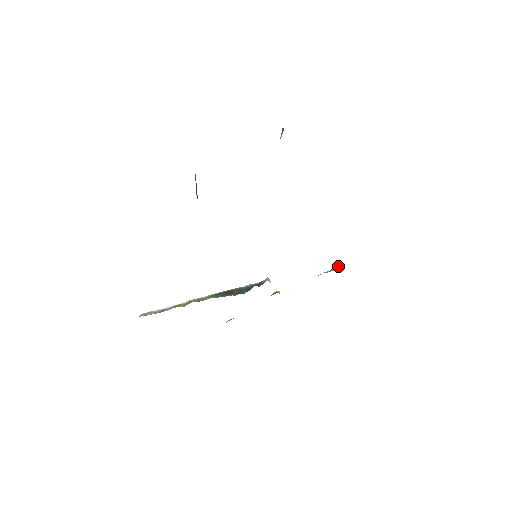
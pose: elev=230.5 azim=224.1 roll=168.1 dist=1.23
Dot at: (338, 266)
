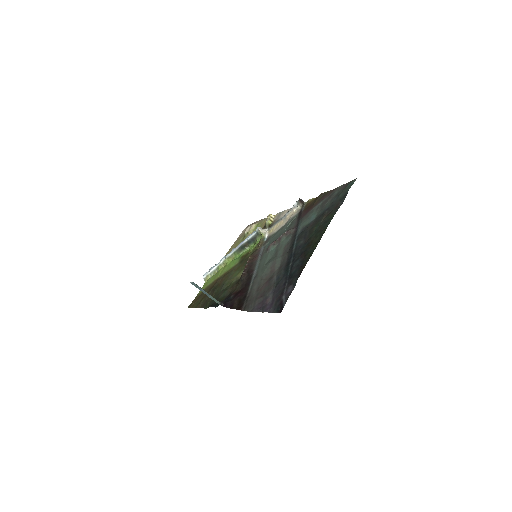
Dot at: (301, 201)
